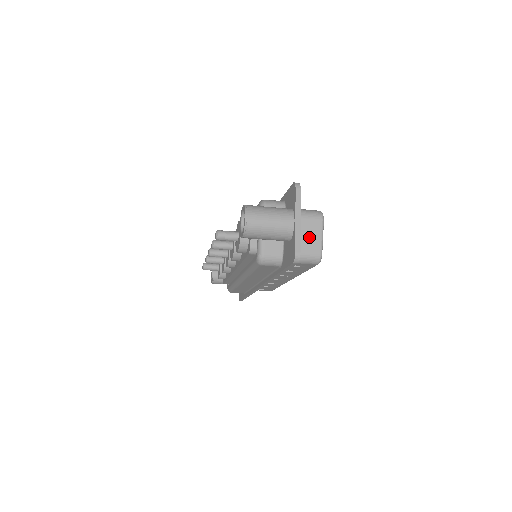
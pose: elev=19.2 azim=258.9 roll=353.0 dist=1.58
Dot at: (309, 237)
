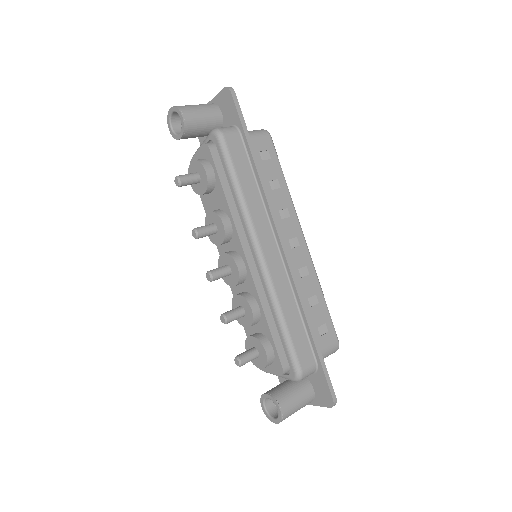
Dot at: occluded
